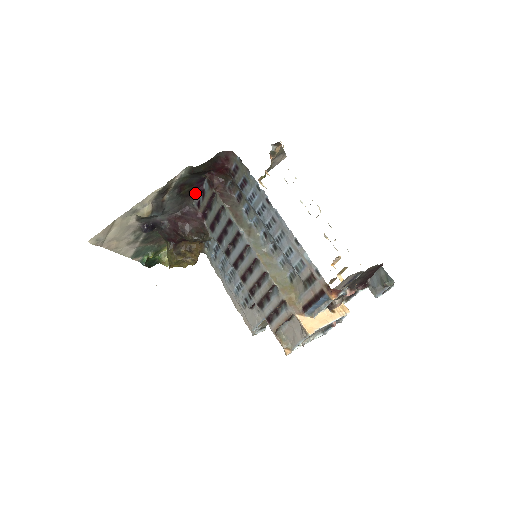
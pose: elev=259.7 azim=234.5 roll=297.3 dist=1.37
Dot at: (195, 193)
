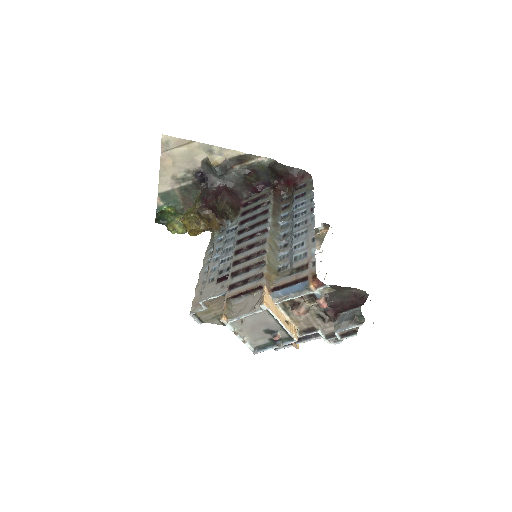
Dot at: (252, 190)
